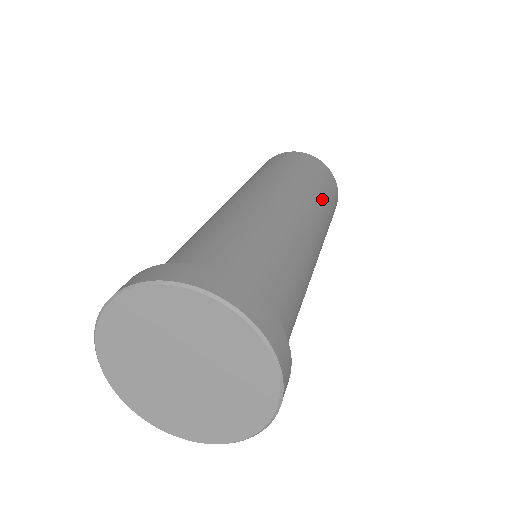
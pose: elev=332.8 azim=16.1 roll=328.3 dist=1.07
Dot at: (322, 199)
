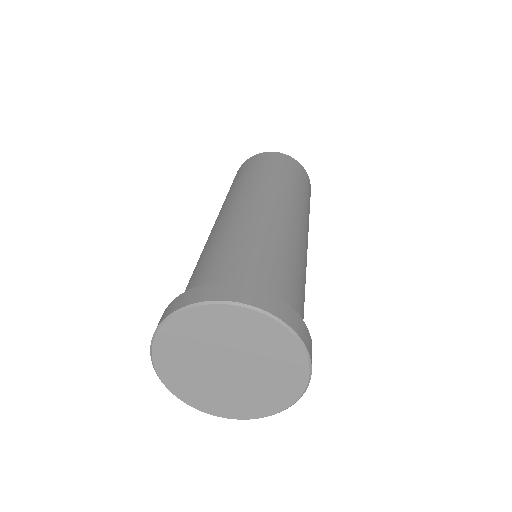
Dot at: occluded
